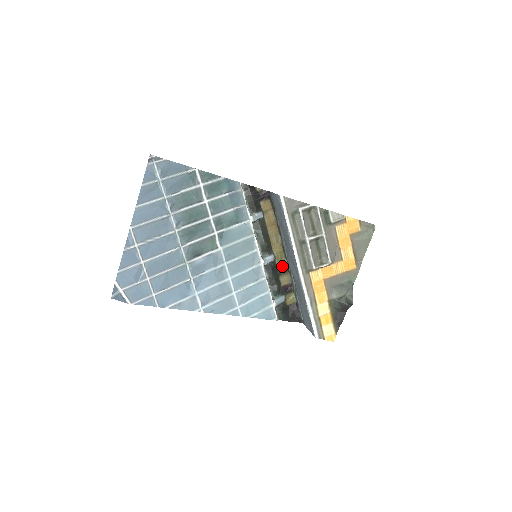
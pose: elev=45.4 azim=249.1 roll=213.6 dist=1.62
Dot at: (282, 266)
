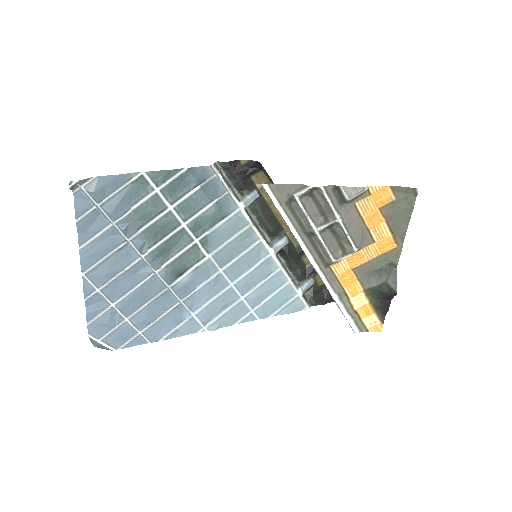
Dot at: occluded
